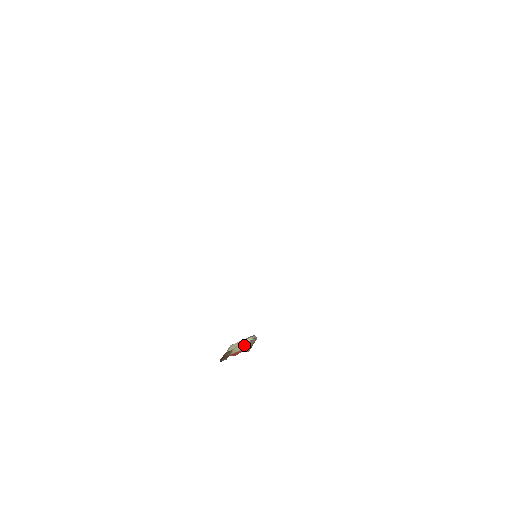
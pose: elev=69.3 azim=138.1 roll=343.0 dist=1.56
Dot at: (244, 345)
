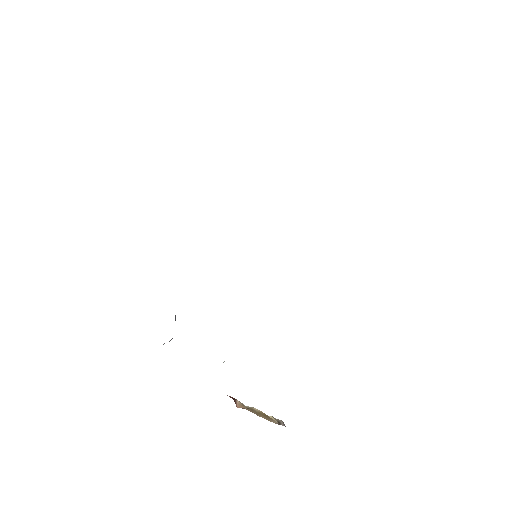
Dot at: occluded
